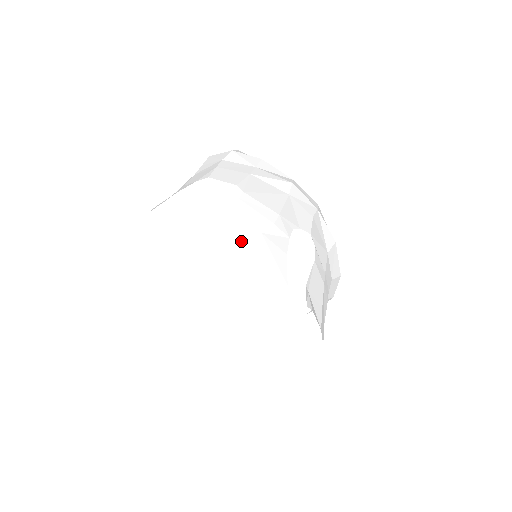
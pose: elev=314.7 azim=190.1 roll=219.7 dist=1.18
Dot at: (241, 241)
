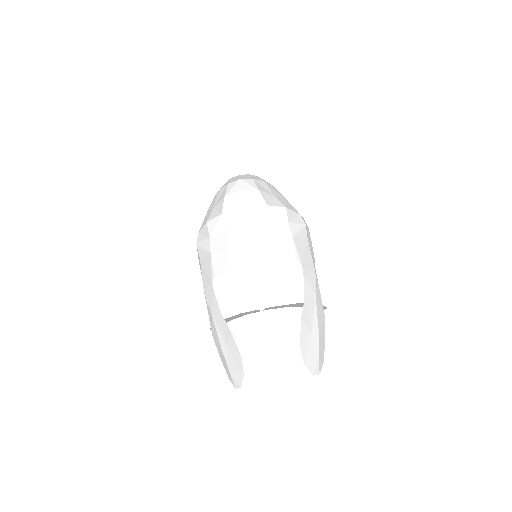
Dot at: (312, 310)
